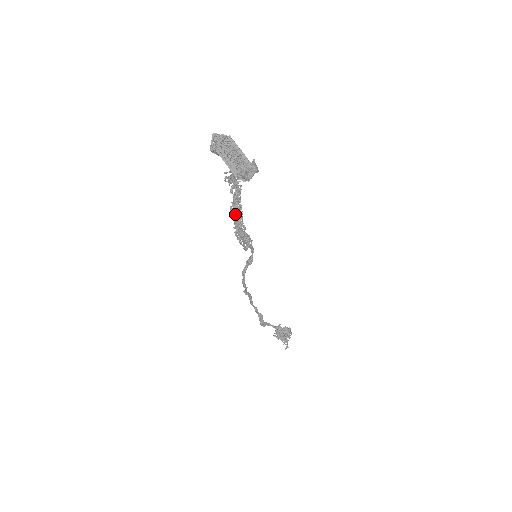
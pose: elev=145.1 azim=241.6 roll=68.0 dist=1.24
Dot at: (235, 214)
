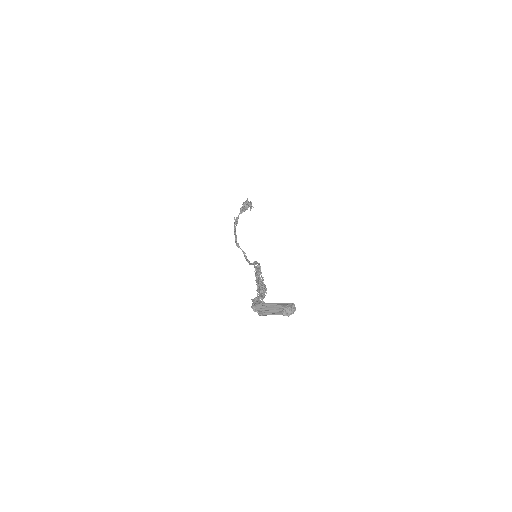
Dot at: occluded
